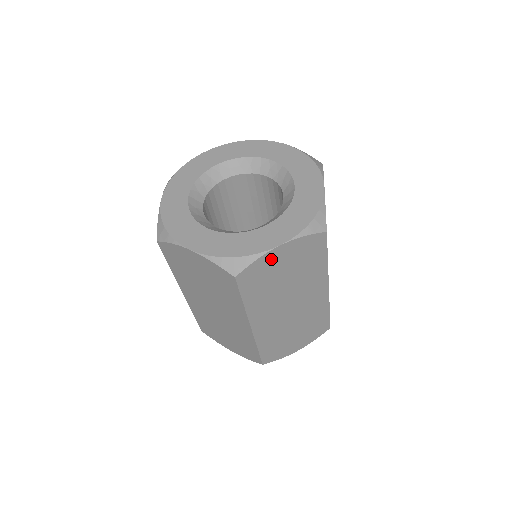
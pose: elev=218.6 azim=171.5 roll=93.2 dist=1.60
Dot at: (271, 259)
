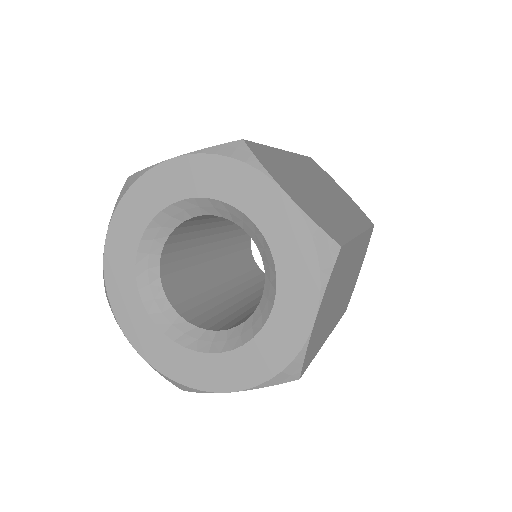
Dot at: occluded
